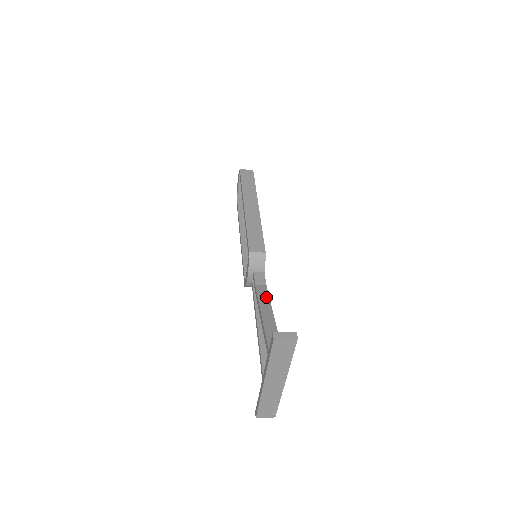
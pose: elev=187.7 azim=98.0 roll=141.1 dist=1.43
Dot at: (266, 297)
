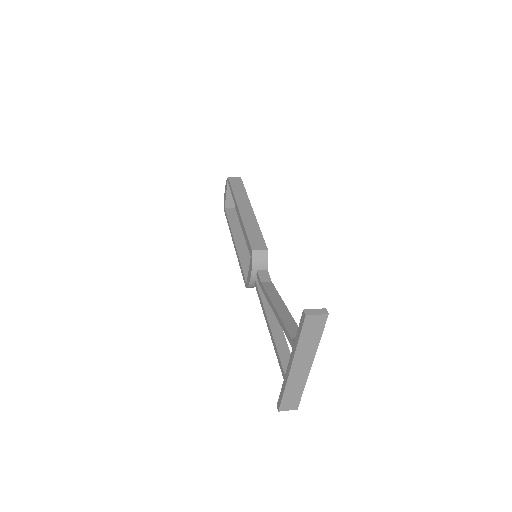
Dot at: (274, 291)
